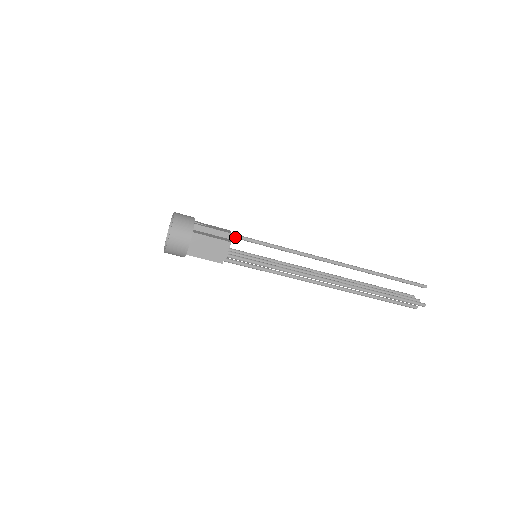
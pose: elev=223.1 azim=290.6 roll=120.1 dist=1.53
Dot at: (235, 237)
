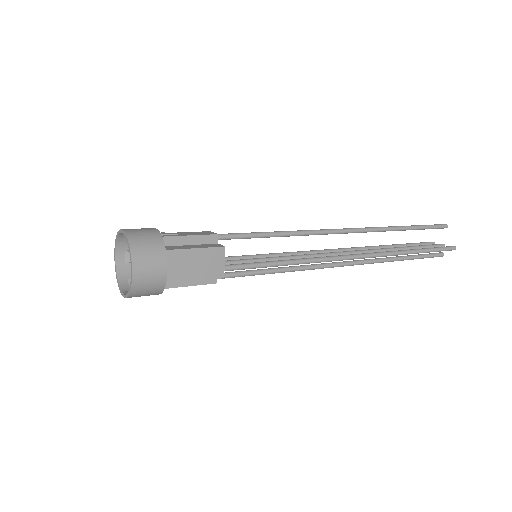
Dot at: (222, 238)
